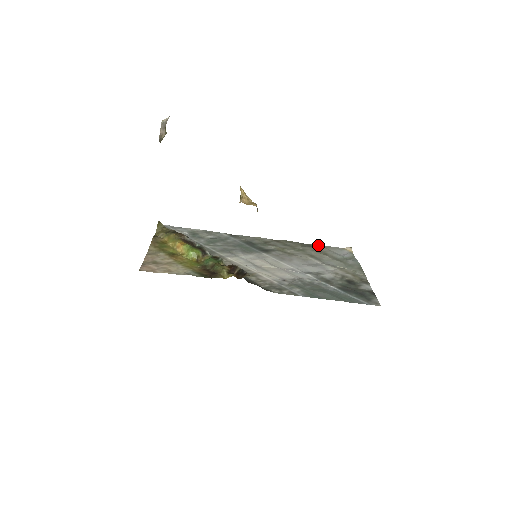
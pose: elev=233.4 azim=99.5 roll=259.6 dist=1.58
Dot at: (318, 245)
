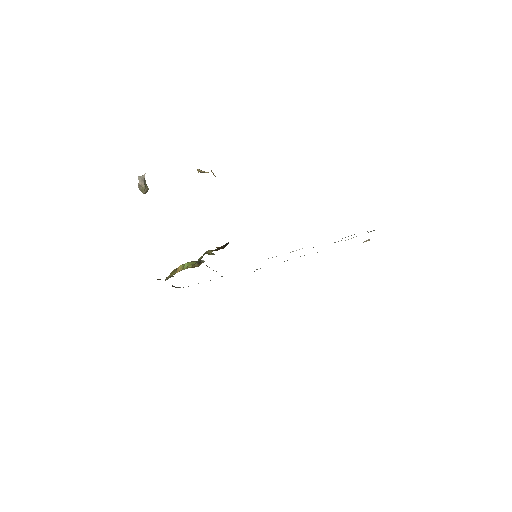
Dot at: occluded
